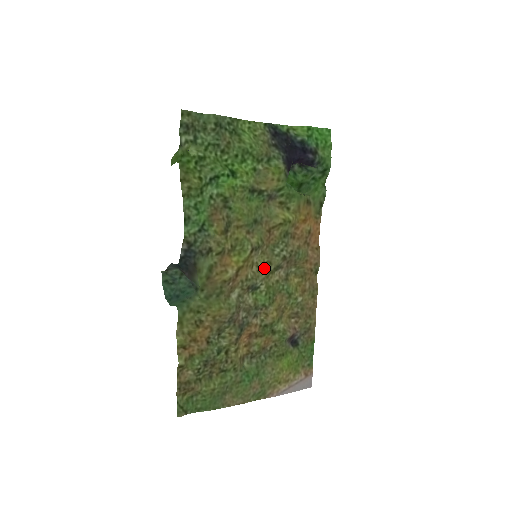
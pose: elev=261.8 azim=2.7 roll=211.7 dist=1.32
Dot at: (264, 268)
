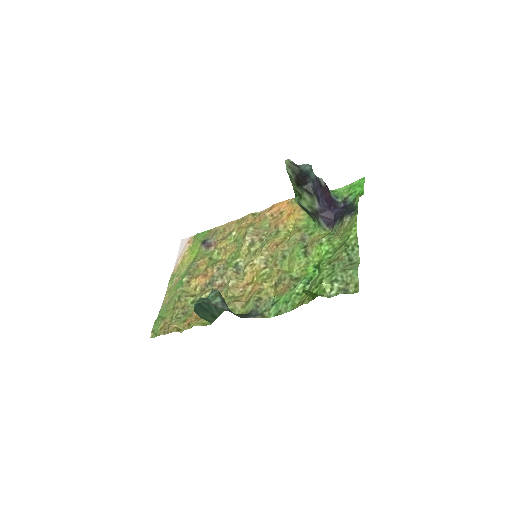
Dot at: (252, 257)
